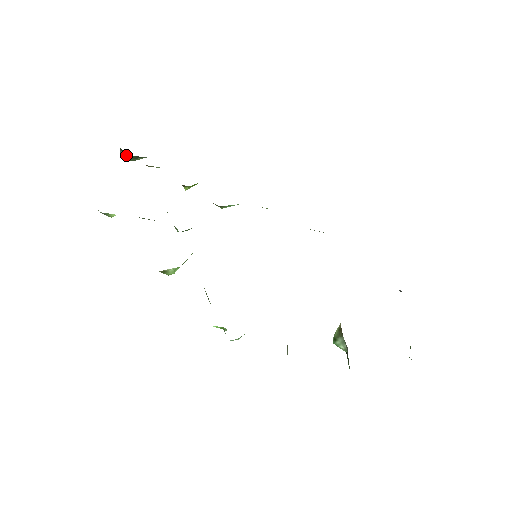
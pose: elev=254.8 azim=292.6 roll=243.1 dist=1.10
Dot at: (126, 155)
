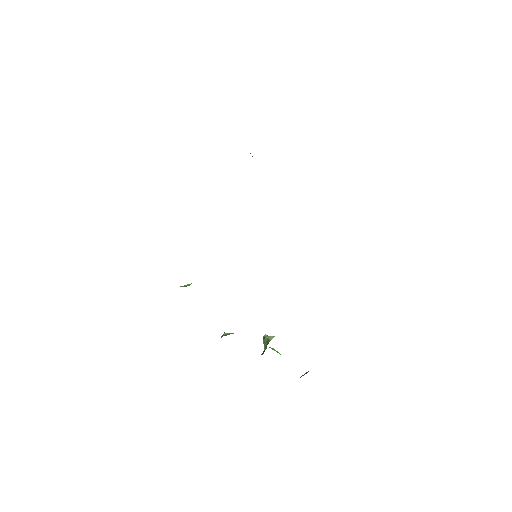
Dot at: occluded
